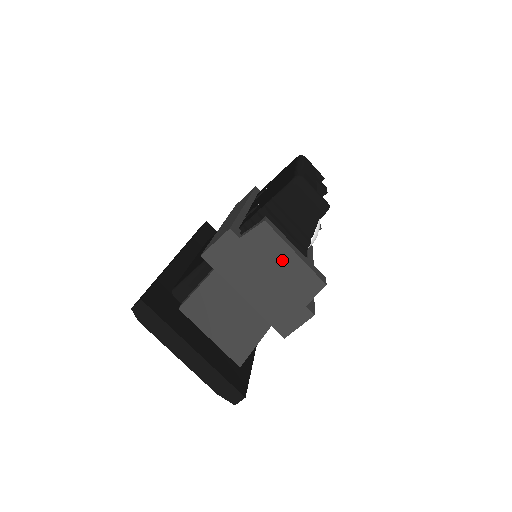
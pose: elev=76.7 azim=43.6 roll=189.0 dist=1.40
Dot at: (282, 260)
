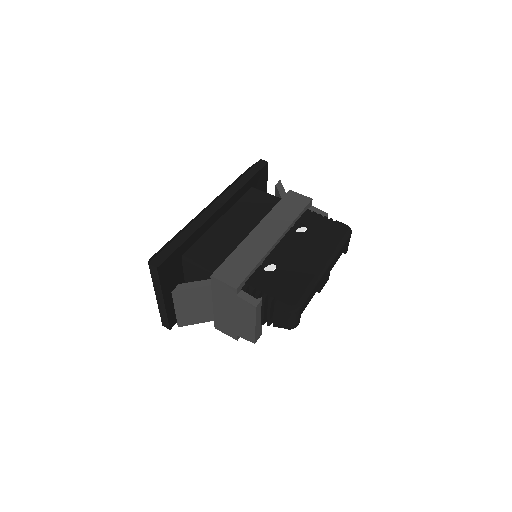
Dot at: (246, 320)
